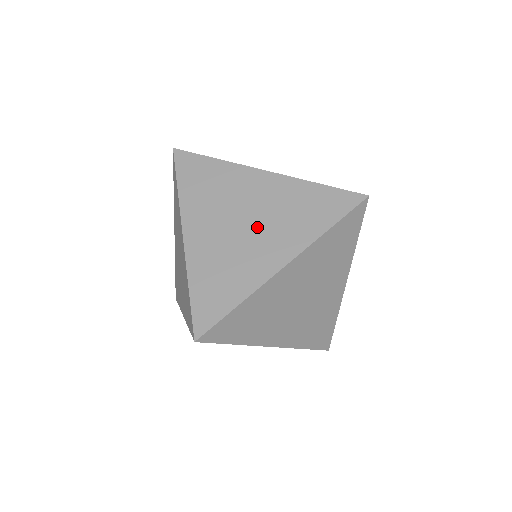
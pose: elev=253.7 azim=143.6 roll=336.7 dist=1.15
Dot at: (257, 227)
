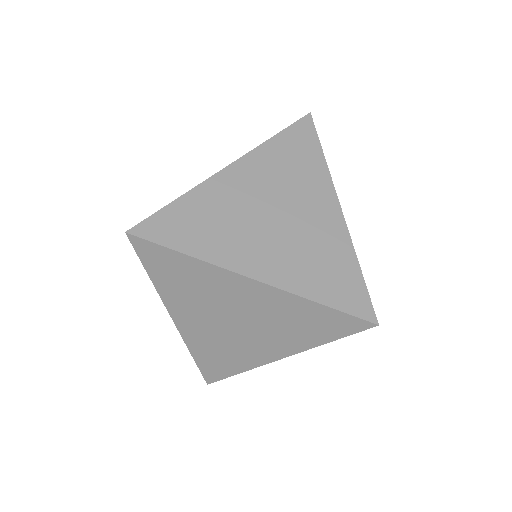
Dot at: (278, 231)
